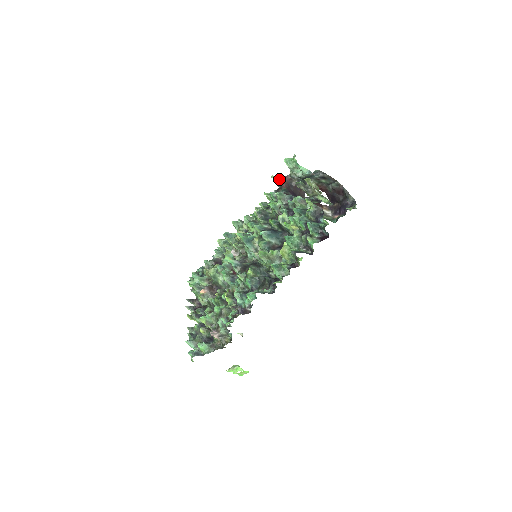
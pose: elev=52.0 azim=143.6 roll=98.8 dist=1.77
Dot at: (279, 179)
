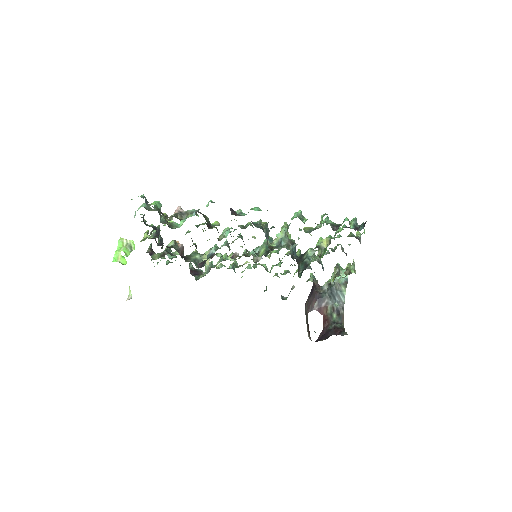
Dot at: (314, 279)
